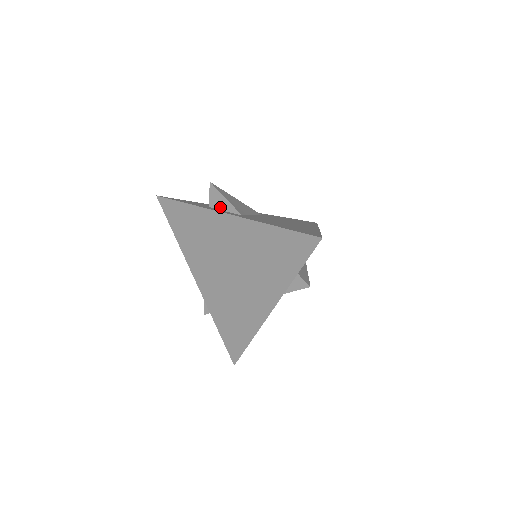
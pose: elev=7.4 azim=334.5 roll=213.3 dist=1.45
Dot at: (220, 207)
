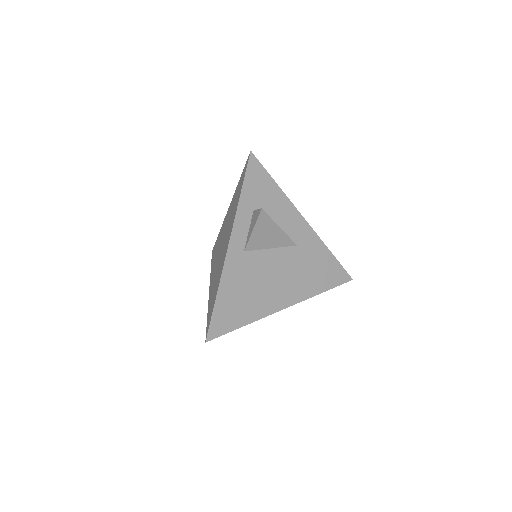
Dot at: (251, 225)
